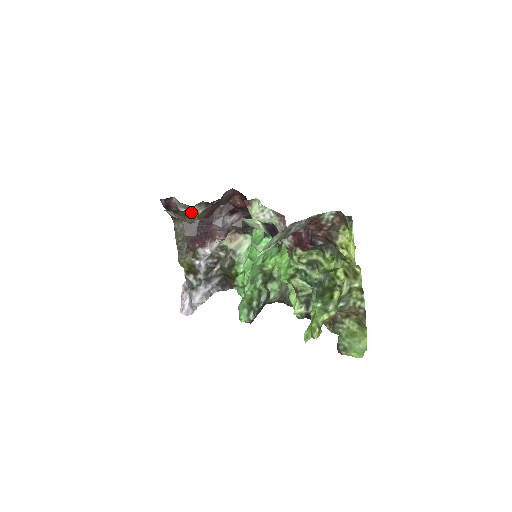
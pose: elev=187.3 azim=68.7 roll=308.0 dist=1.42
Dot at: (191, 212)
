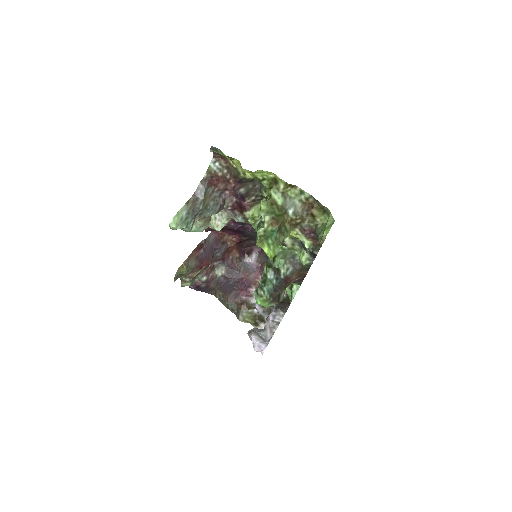
Dot at: (218, 278)
